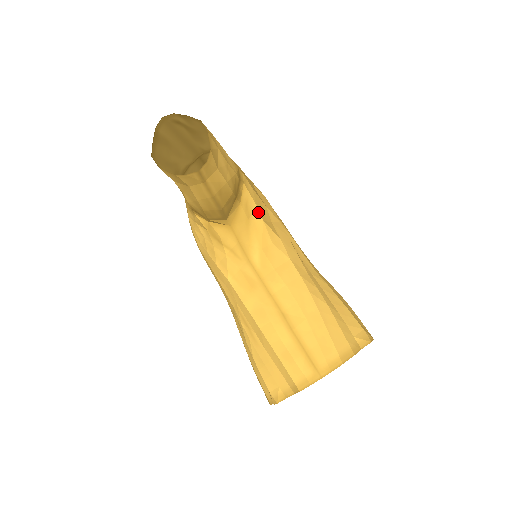
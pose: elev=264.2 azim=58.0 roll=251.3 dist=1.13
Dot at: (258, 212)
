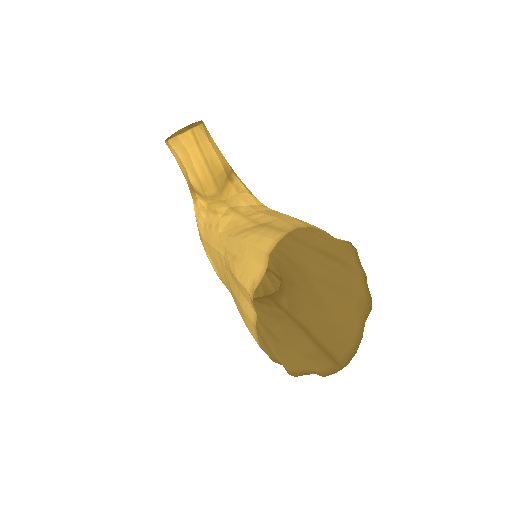
Dot at: (247, 191)
